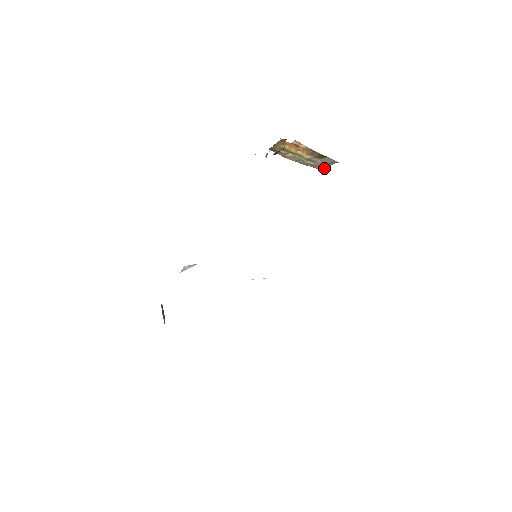
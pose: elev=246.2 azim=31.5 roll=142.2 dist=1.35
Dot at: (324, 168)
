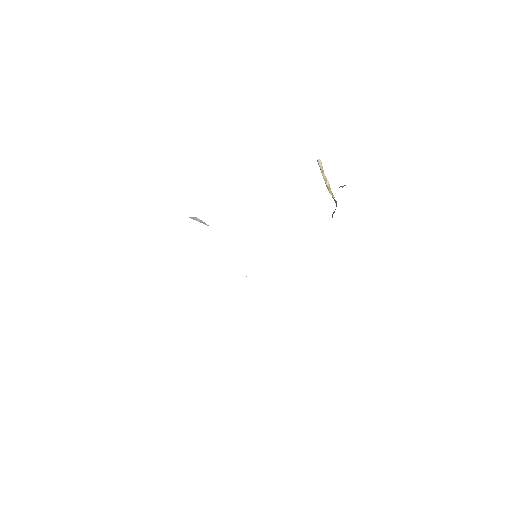
Dot at: occluded
